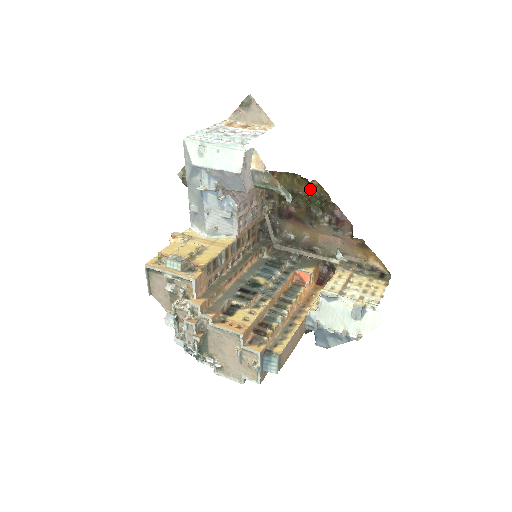
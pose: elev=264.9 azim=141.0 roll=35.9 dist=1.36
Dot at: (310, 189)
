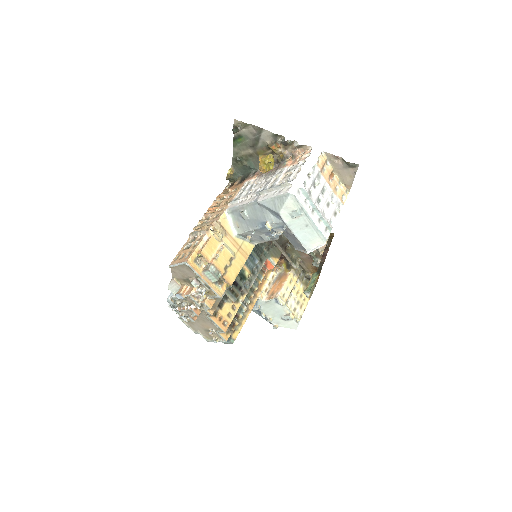
Dot at: occluded
